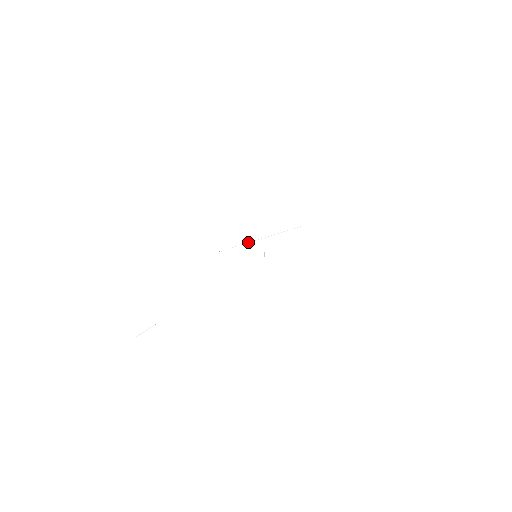
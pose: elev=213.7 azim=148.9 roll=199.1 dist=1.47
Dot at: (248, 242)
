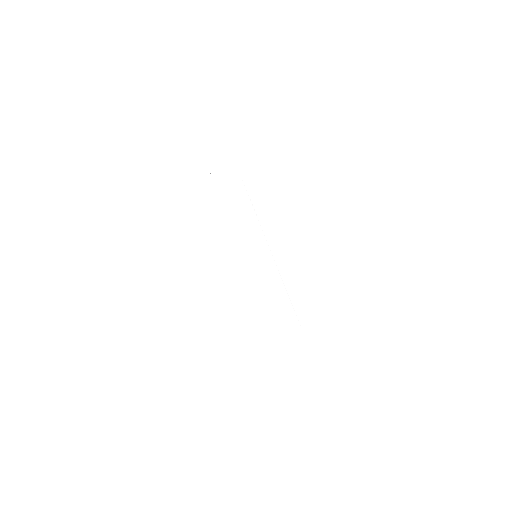
Dot at: (264, 235)
